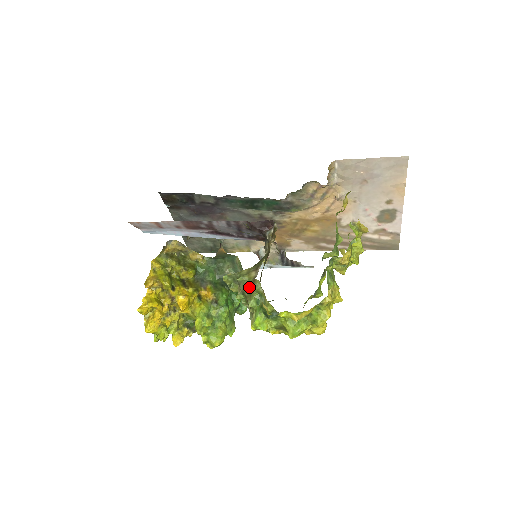
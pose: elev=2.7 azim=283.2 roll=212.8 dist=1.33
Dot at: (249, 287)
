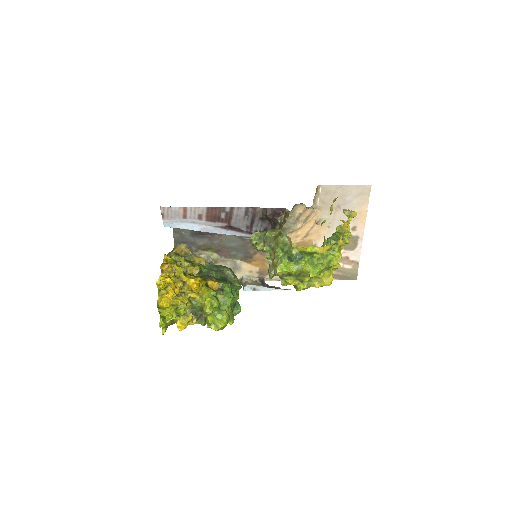
Dot at: (276, 238)
